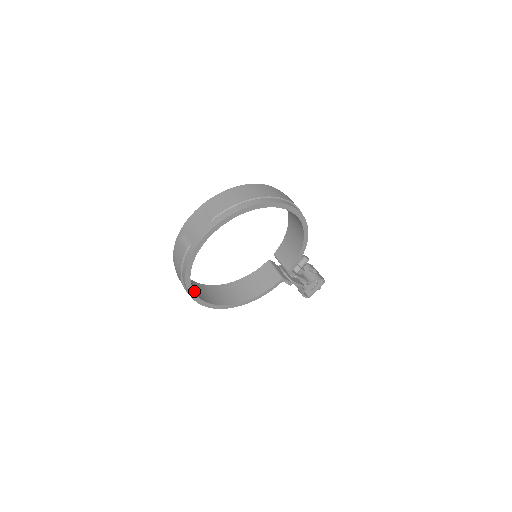
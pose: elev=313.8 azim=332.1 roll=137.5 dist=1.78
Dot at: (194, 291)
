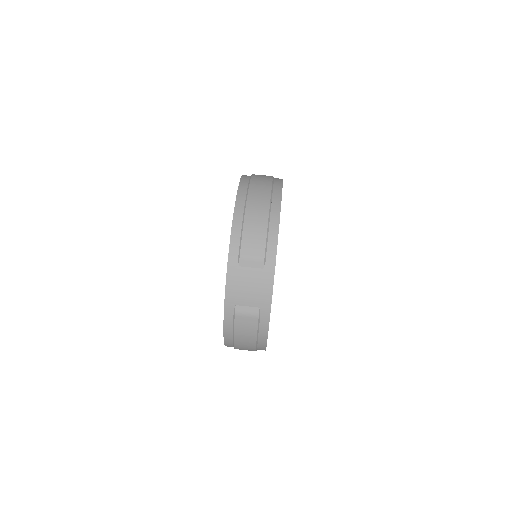
Dot at: occluded
